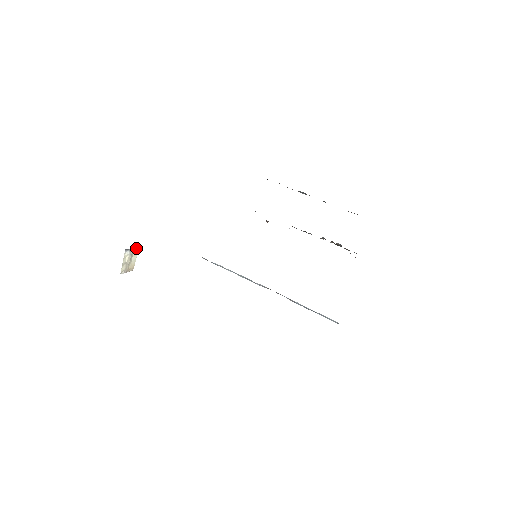
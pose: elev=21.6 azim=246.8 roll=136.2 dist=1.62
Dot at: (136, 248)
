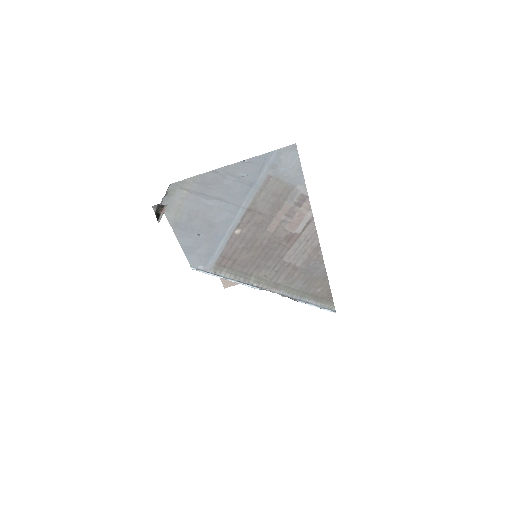
Dot at: (160, 203)
